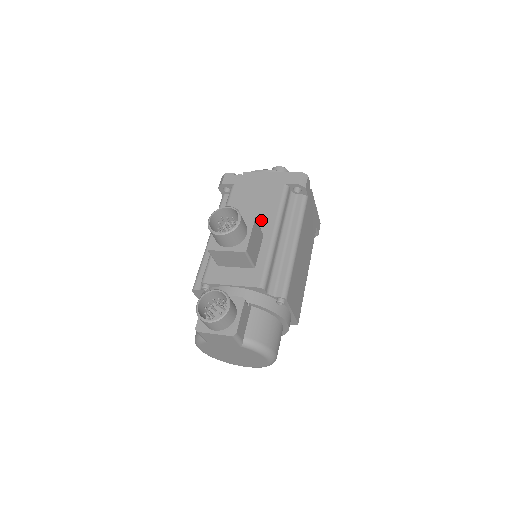
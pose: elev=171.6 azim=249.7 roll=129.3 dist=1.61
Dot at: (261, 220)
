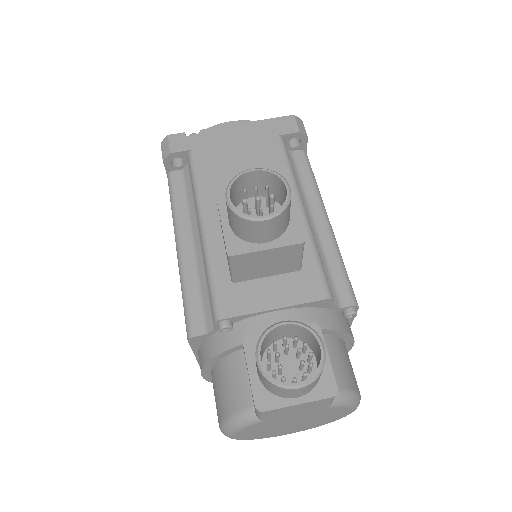
Dot at: occluded
